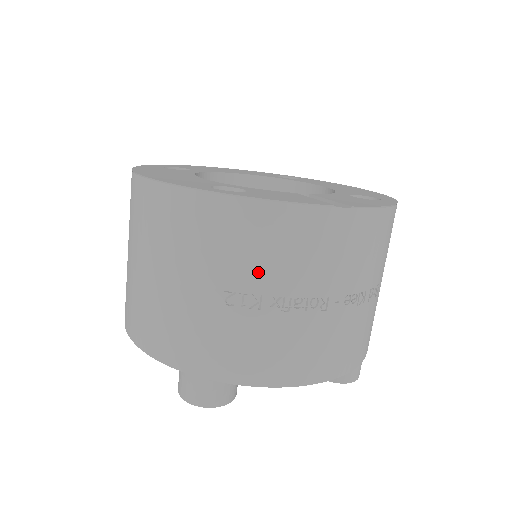
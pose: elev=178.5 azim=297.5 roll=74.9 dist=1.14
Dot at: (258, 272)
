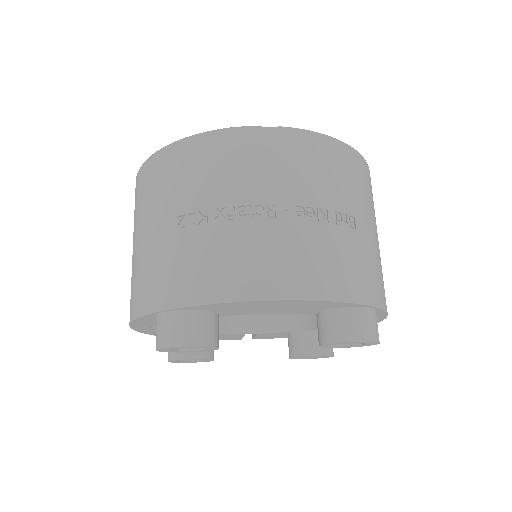
Dot at: (201, 191)
